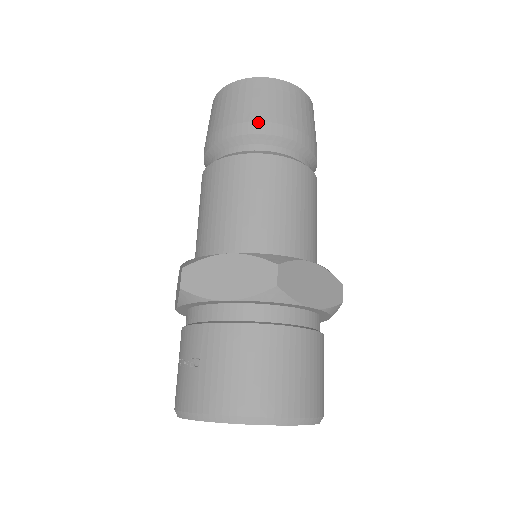
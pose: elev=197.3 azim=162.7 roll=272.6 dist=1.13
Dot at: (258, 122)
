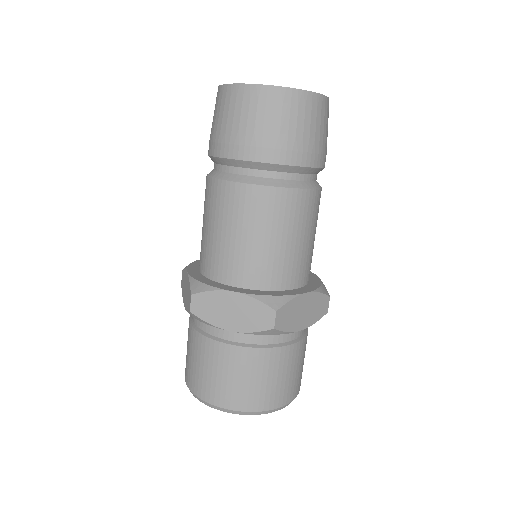
Dot at: (214, 143)
